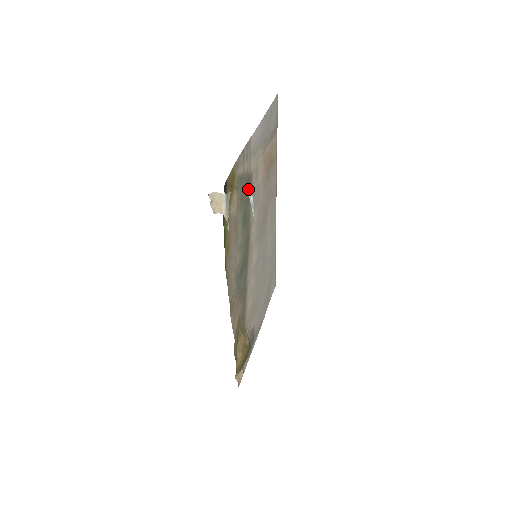
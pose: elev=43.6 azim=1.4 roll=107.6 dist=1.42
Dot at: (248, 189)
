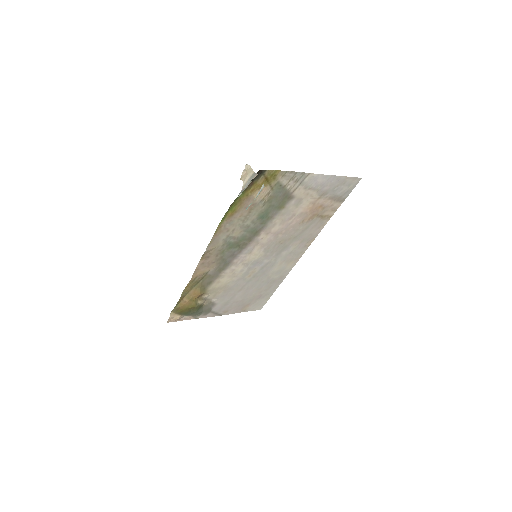
Dot at: (282, 201)
